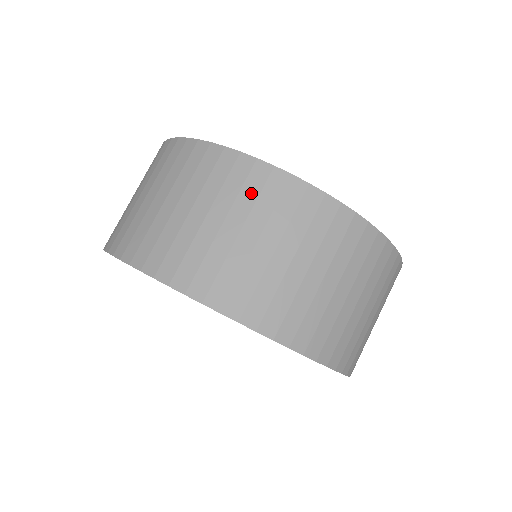
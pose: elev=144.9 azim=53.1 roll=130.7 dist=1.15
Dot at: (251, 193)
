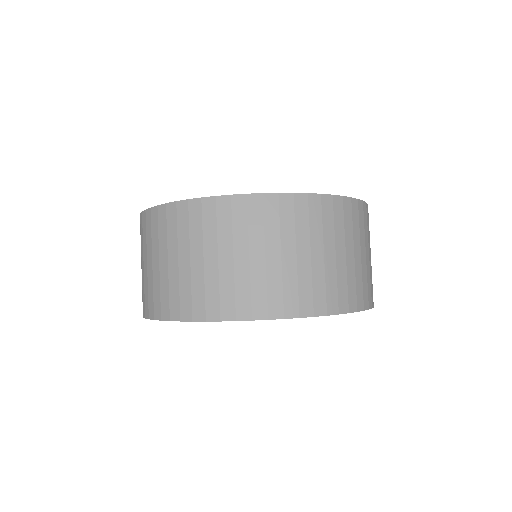
Dot at: (303, 221)
